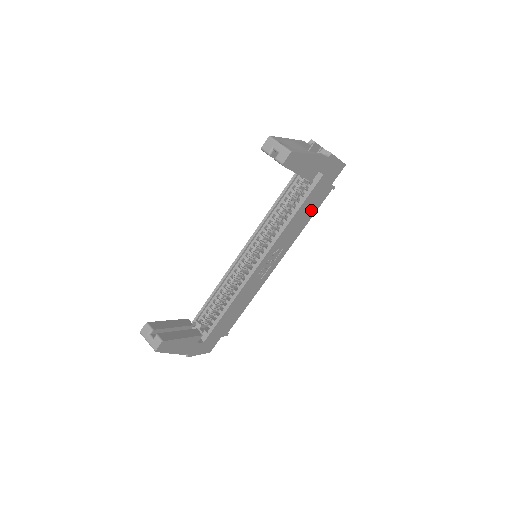
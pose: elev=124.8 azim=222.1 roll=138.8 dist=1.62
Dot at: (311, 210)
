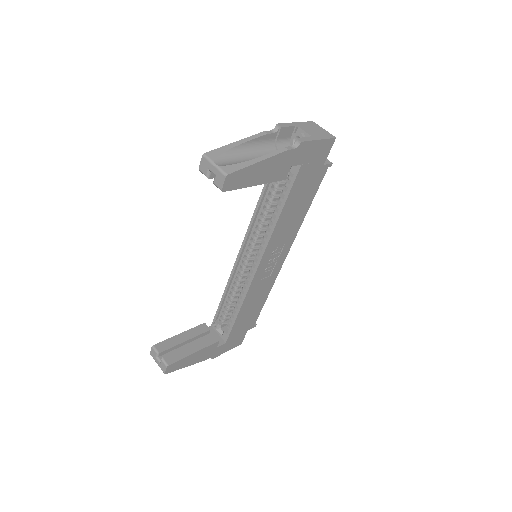
Dot at: (305, 198)
